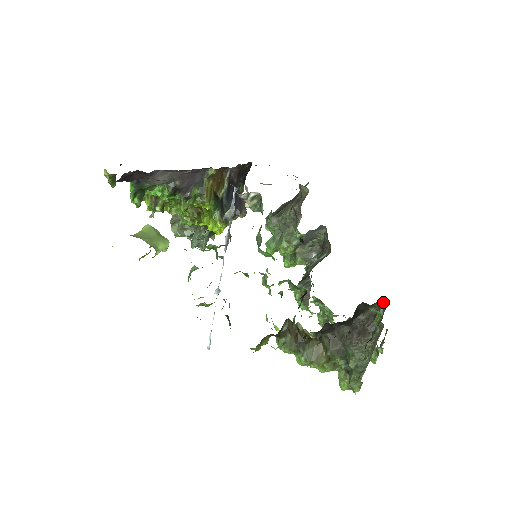
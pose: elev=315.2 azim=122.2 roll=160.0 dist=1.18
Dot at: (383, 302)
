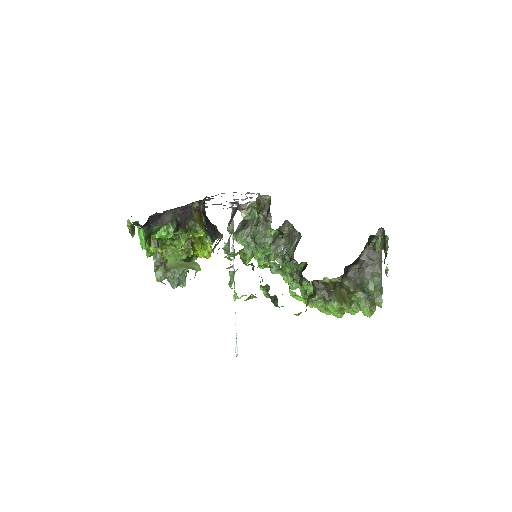
Dot at: (379, 232)
